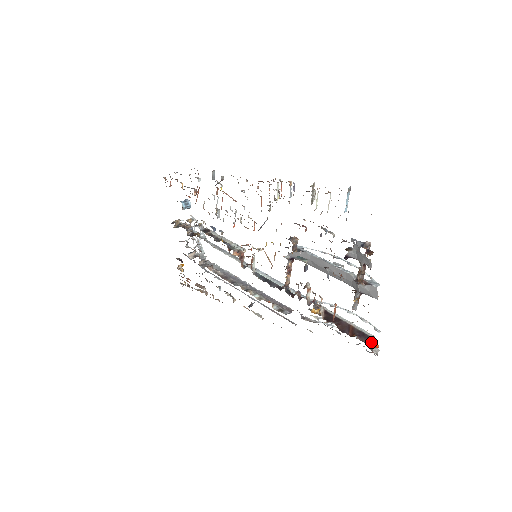
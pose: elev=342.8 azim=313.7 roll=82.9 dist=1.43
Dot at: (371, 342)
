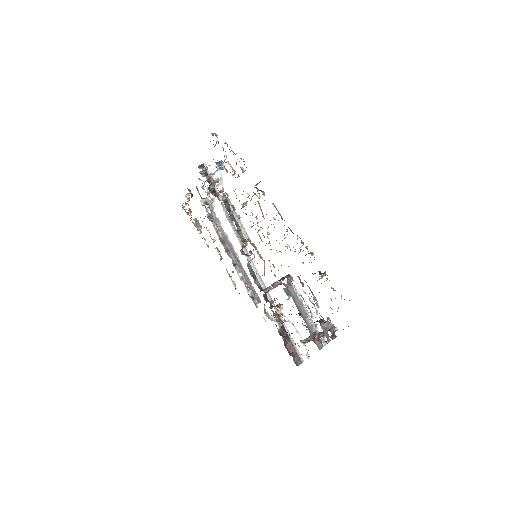
Dot at: occluded
